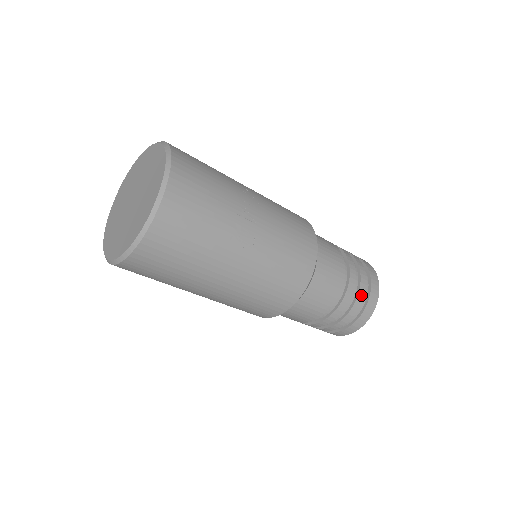
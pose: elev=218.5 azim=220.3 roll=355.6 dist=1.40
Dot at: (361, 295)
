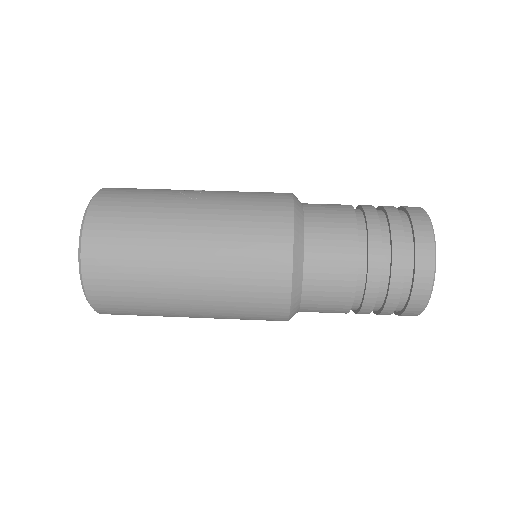
Dot at: (391, 211)
